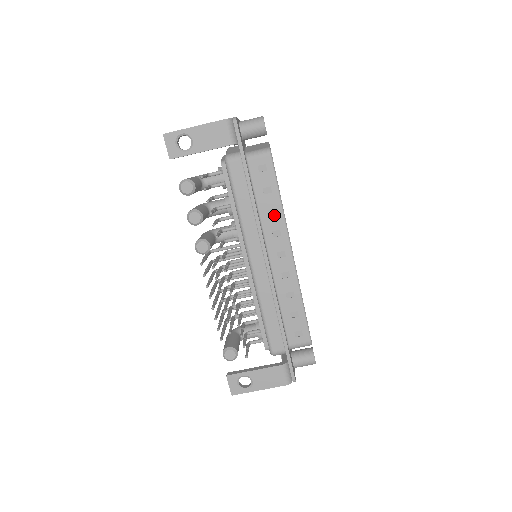
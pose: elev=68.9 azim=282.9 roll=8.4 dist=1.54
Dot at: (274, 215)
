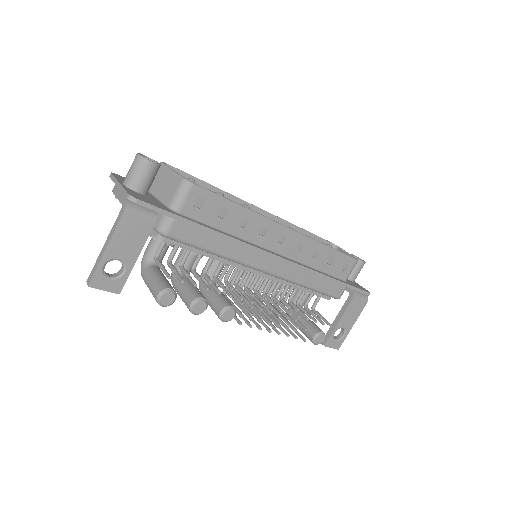
Dot at: (247, 222)
